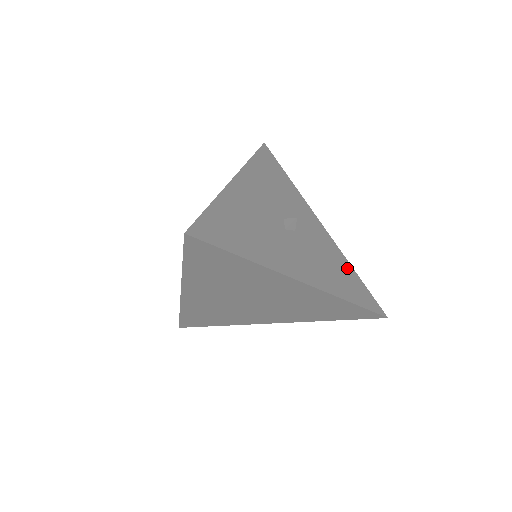
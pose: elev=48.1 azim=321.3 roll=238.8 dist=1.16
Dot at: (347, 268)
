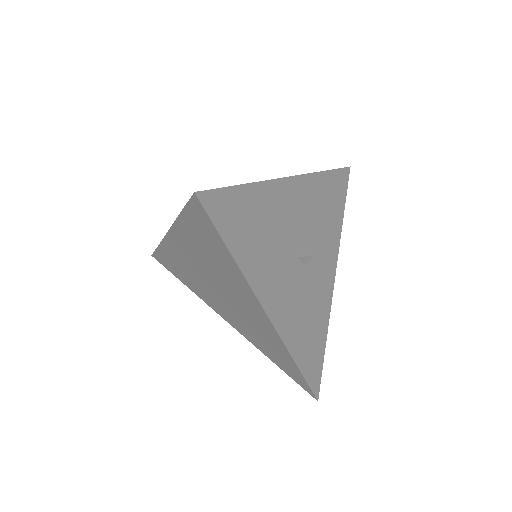
Dot at: (322, 332)
